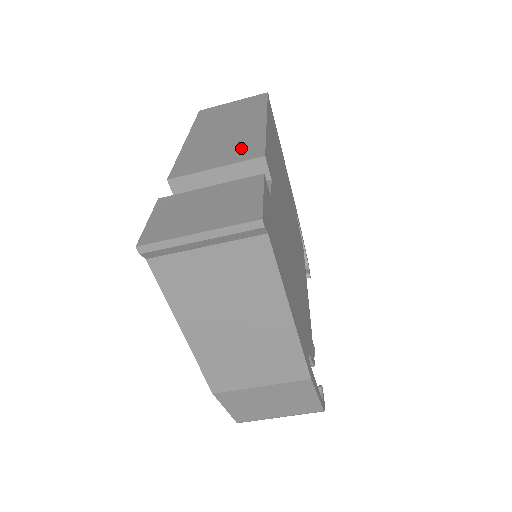
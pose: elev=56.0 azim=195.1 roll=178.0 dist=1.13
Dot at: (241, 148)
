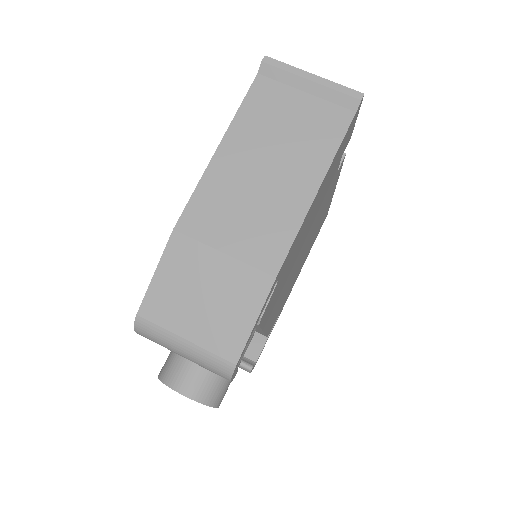
Dot at: occluded
